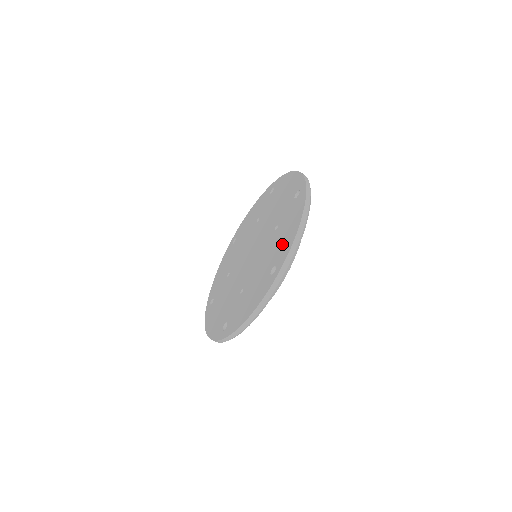
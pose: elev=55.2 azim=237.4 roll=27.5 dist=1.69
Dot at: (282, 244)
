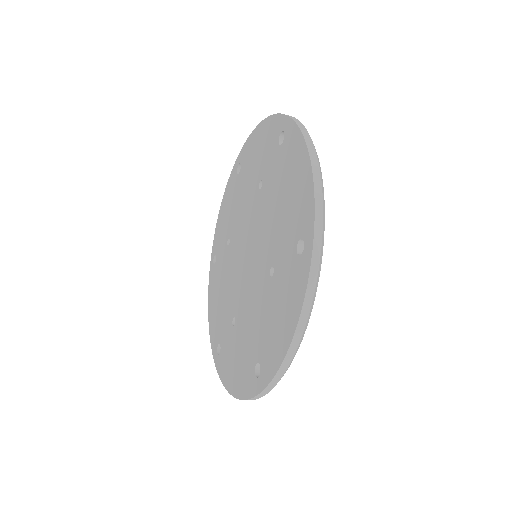
Dot at: (270, 337)
